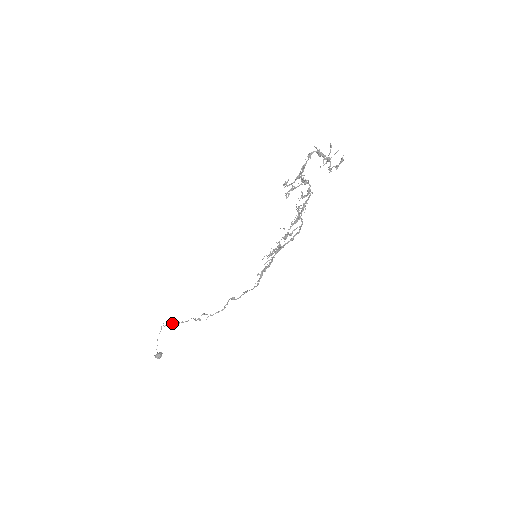
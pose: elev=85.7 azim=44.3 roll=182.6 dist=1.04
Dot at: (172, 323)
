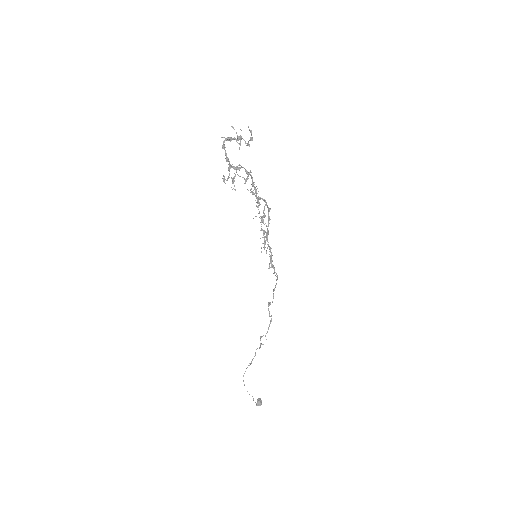
Dot at: (246, 368)
